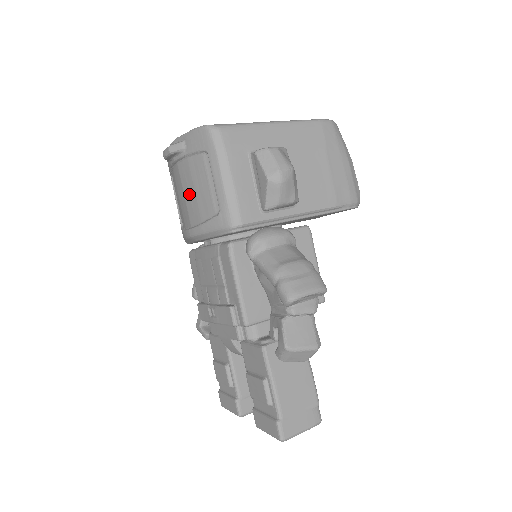
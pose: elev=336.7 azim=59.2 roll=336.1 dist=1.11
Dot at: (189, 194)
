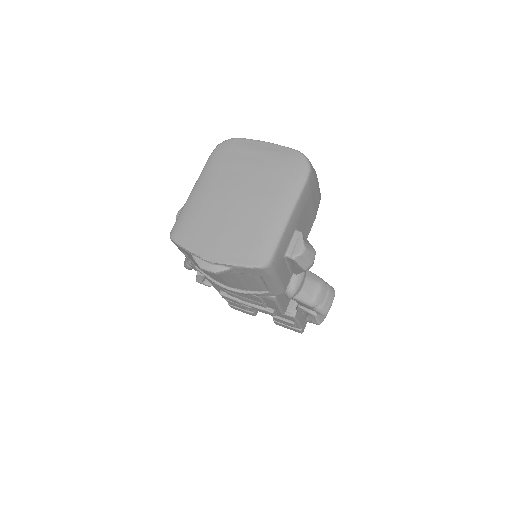
Dot at: (231, 281)
